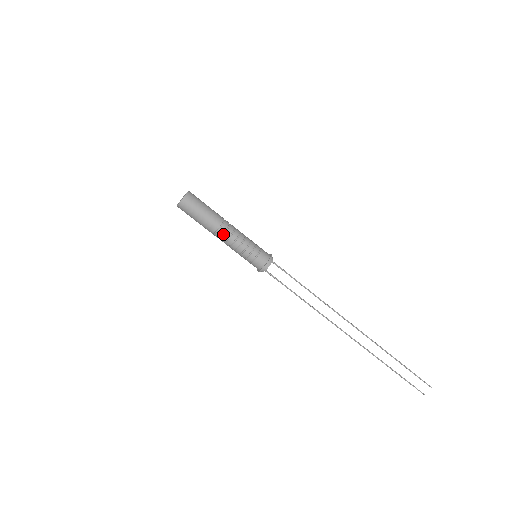
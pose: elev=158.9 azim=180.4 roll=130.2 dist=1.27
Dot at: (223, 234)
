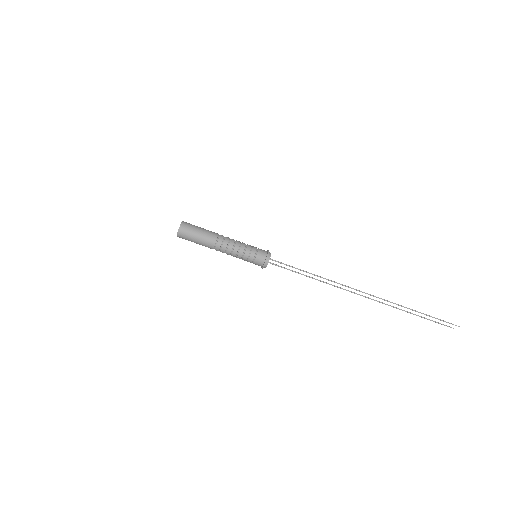
Dot at: (220, 251)
